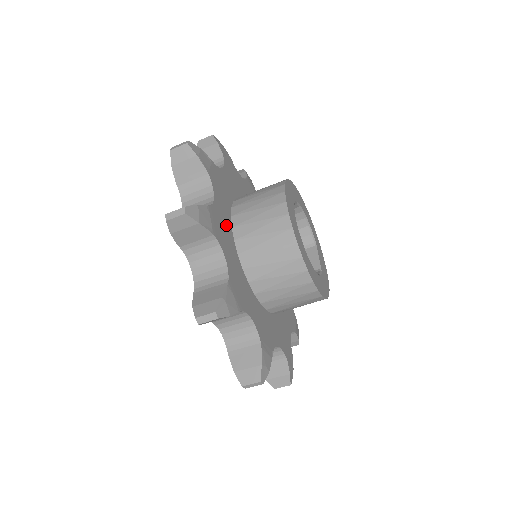
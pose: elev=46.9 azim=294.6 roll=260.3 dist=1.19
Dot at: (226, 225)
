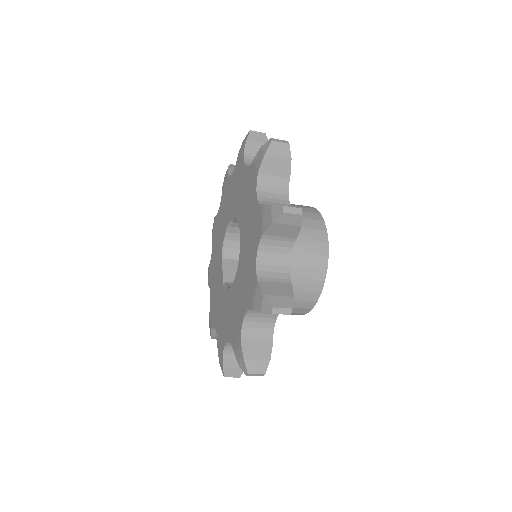
Dot at: occluded
